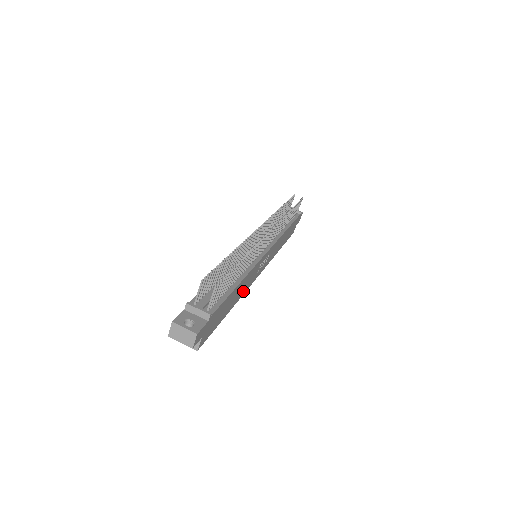
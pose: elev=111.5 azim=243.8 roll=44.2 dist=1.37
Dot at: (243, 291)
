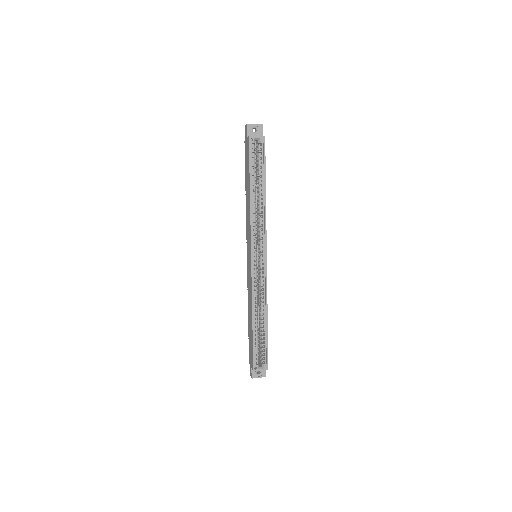
Dot at: (265, 215)
